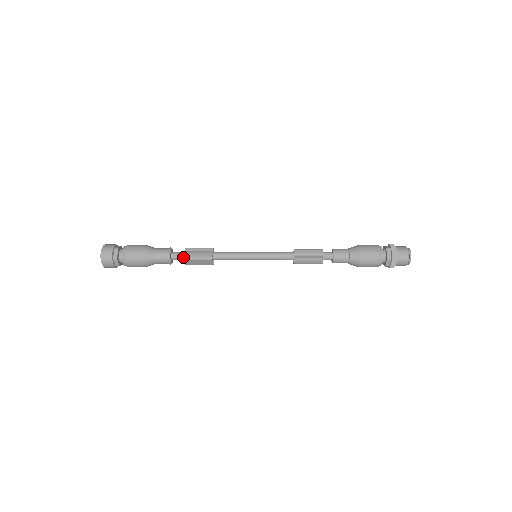
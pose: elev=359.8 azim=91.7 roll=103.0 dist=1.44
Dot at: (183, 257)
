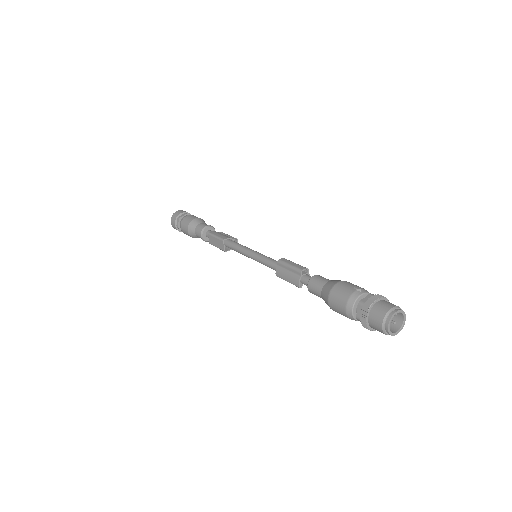
Dot at: (210, 232)
